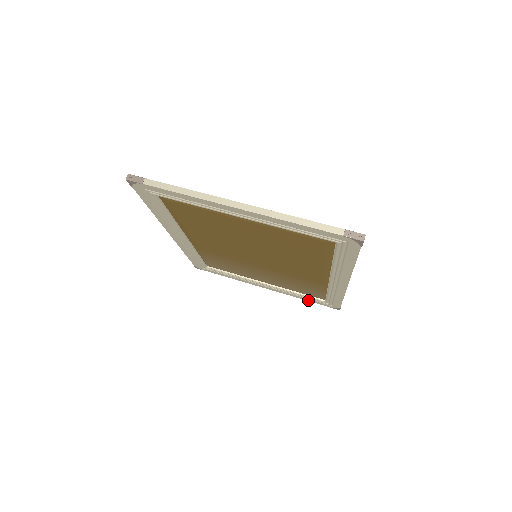
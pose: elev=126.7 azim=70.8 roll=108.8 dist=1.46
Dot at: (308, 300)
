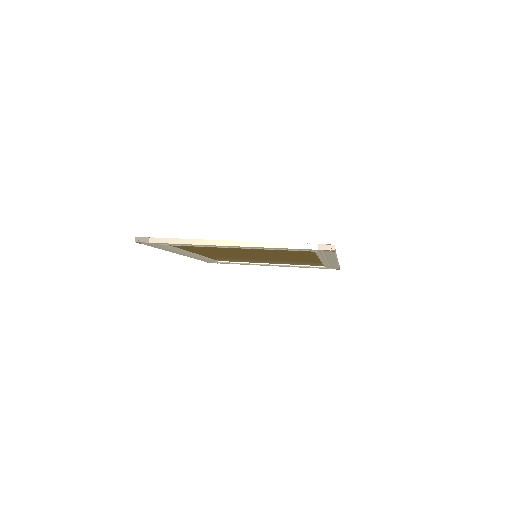
Dot at: occluded
